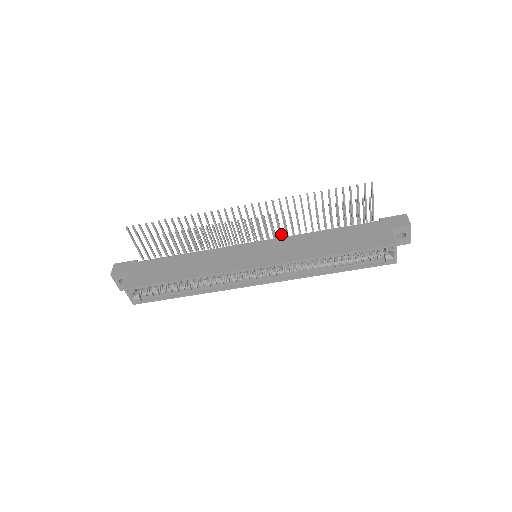
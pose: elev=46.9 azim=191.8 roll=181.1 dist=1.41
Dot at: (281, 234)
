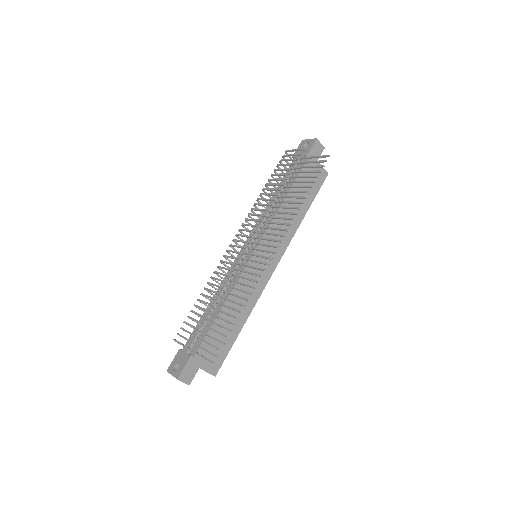
Dot at: (248, 220)
